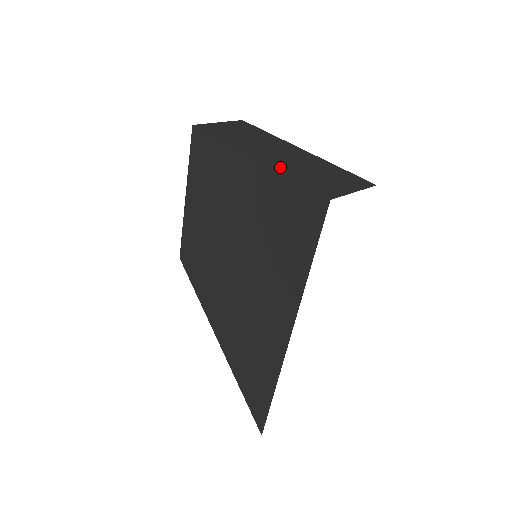
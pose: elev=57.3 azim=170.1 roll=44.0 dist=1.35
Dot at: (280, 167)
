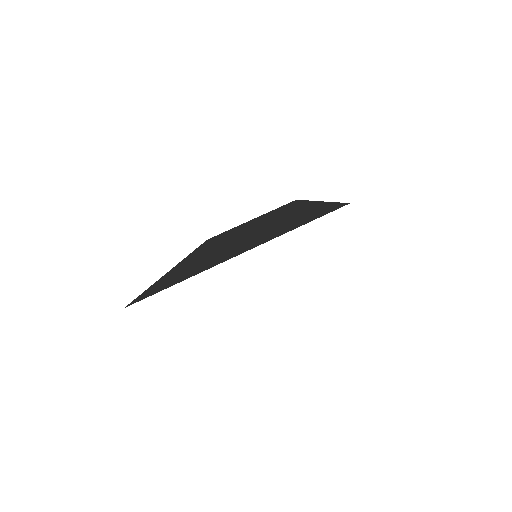
Dot at: occluded
